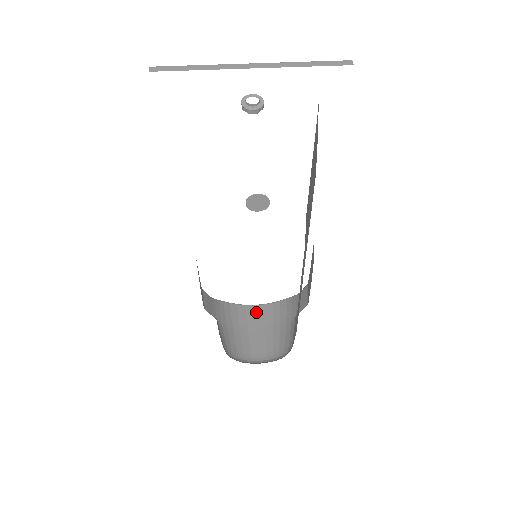
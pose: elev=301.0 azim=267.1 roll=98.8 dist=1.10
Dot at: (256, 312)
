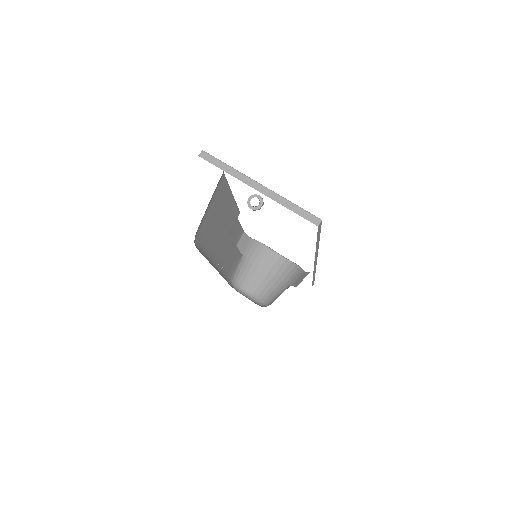
Dot at: (277, 261)
